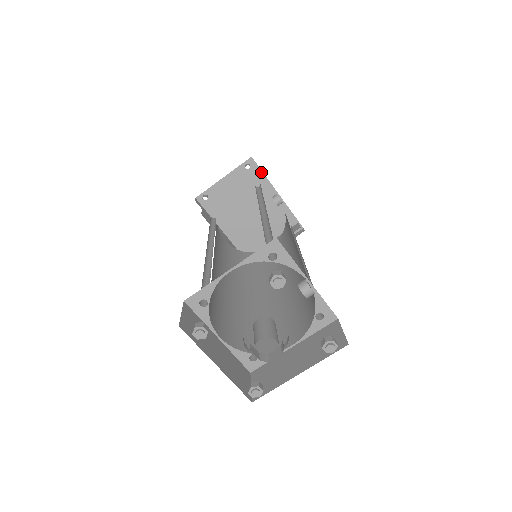
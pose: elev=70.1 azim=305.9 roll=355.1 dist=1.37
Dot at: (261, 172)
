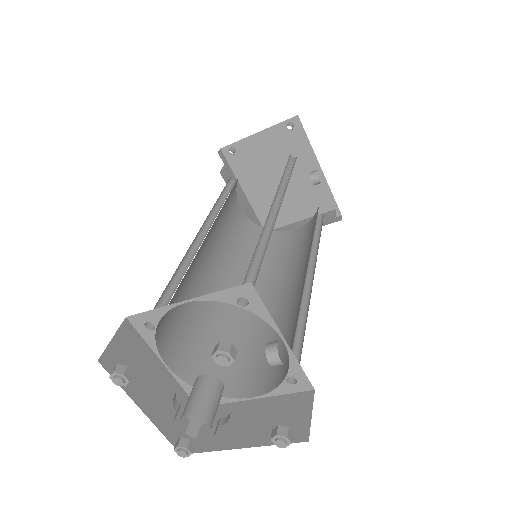
Dot at: (306, 137)
